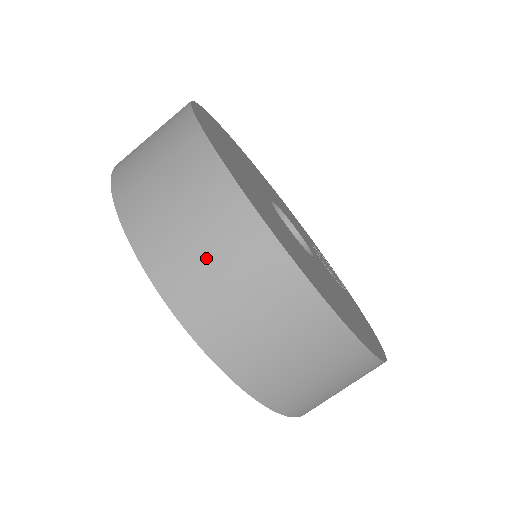
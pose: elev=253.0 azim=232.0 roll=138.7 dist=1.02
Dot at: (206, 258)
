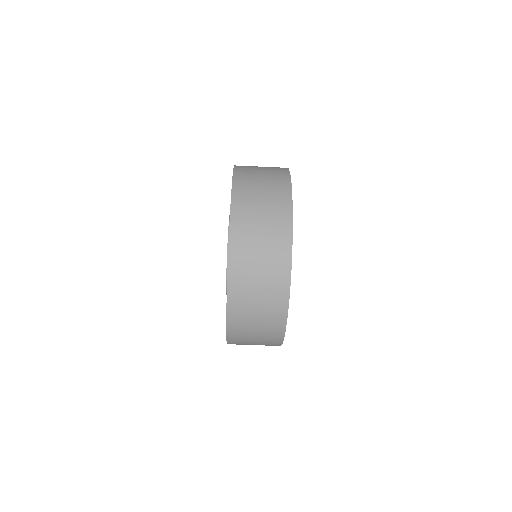
Dot at: (260, 210)
